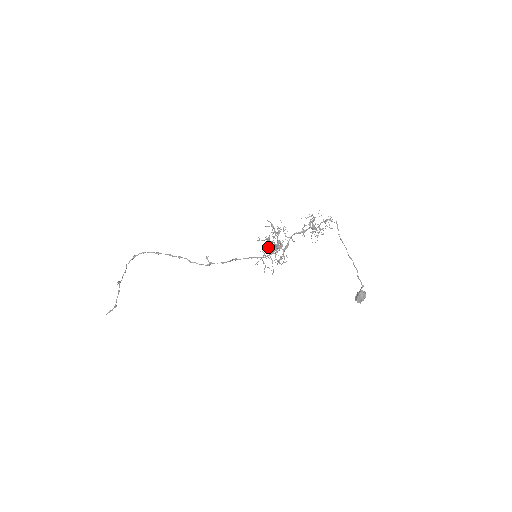
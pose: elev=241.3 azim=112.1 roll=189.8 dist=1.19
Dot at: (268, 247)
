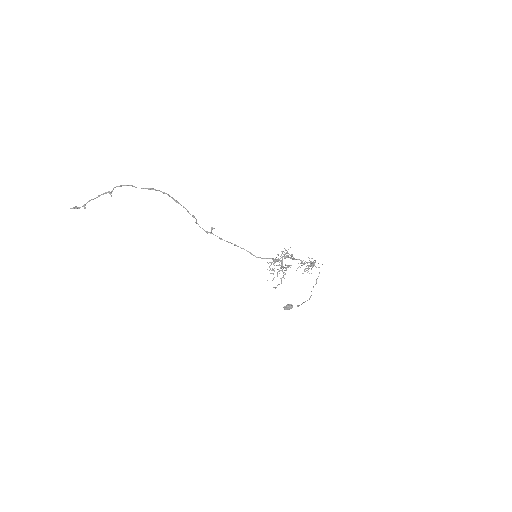
Dot at: occluded
